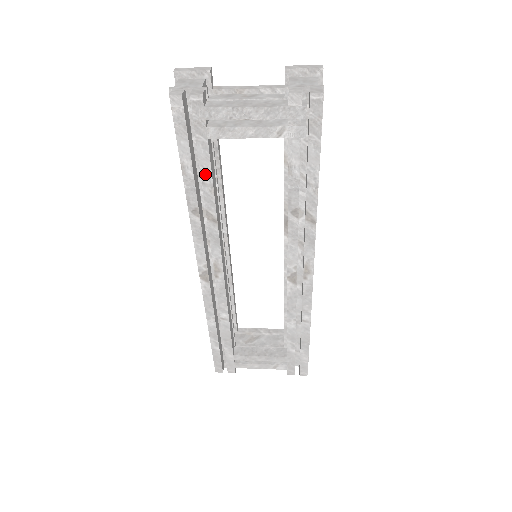
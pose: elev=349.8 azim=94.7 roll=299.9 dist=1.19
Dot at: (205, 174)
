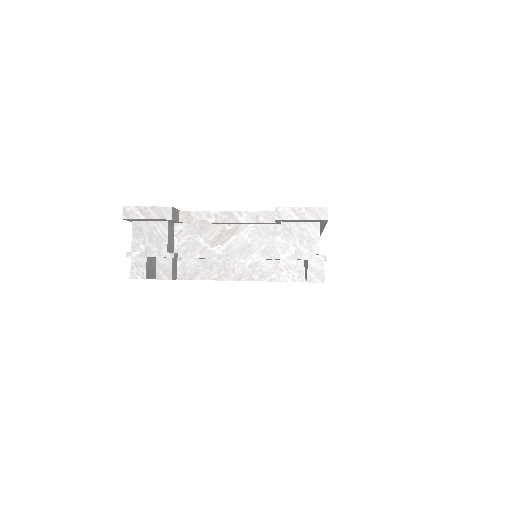
Dot at: occluded
